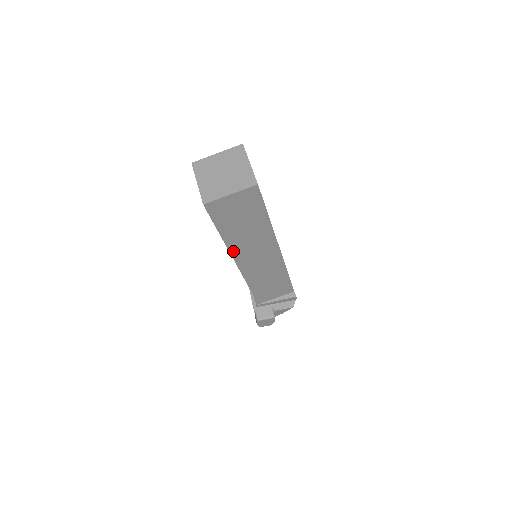
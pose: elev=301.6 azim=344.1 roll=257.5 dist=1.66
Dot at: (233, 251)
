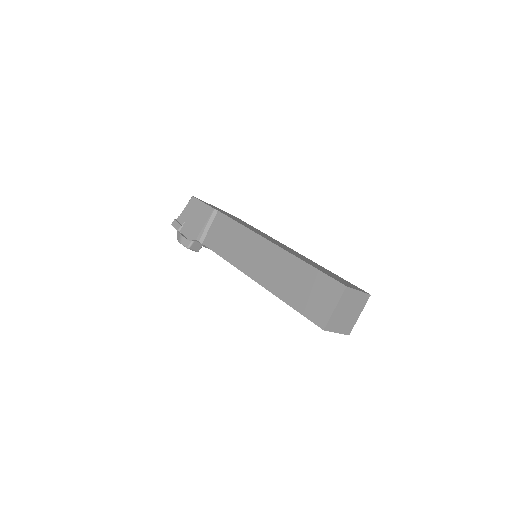
Dot at: (271, 291)
